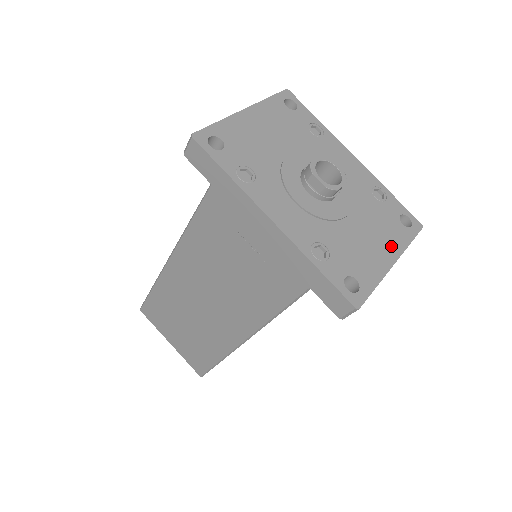
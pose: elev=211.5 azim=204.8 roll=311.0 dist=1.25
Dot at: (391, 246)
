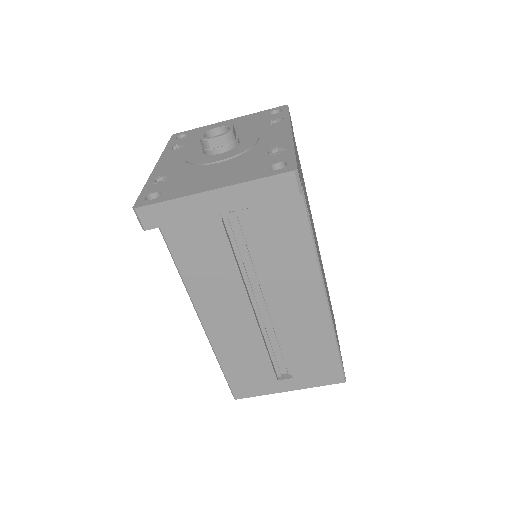
Dot at: (229, 180)
